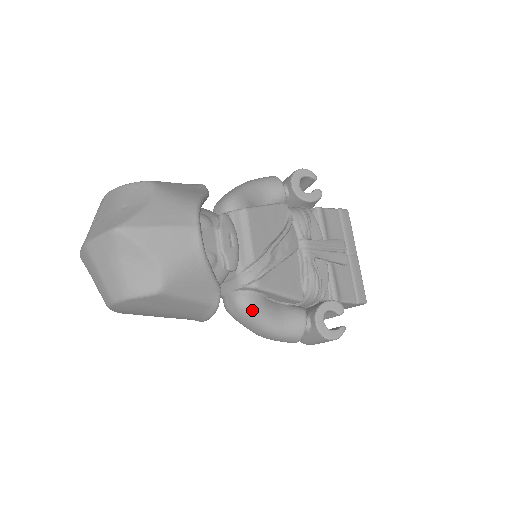
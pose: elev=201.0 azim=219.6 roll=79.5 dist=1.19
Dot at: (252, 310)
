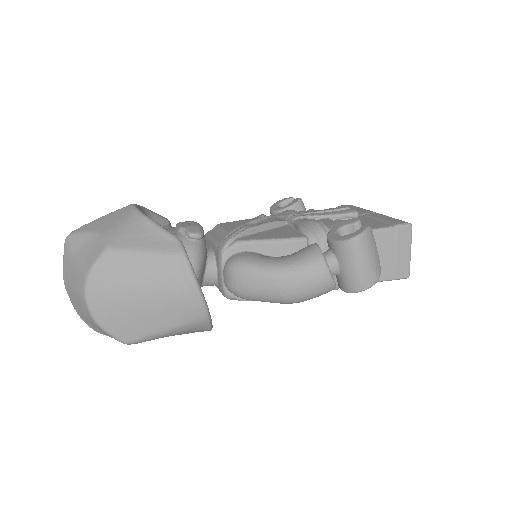
Dot at: (244, 262)
